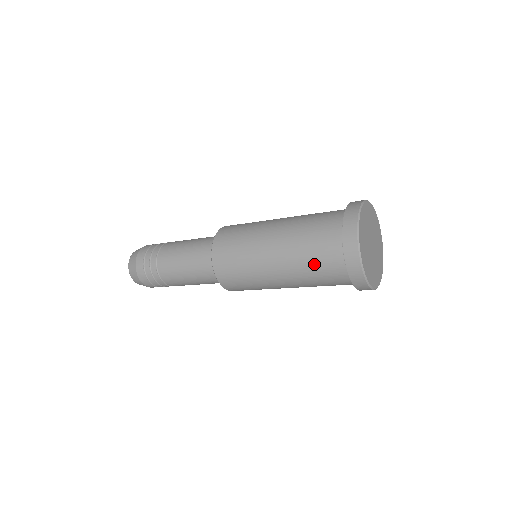
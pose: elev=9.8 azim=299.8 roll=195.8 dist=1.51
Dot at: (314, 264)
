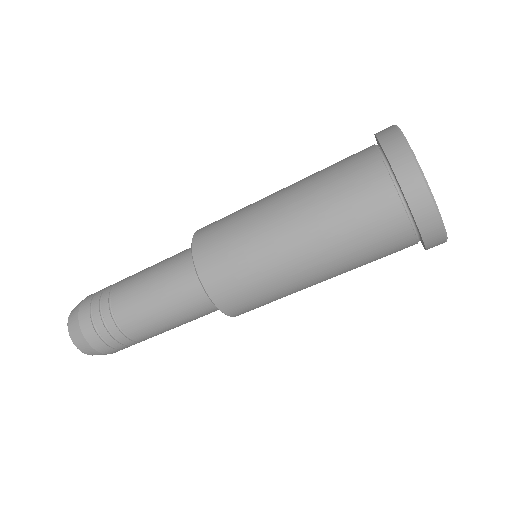
Dot at: (350, 209)
